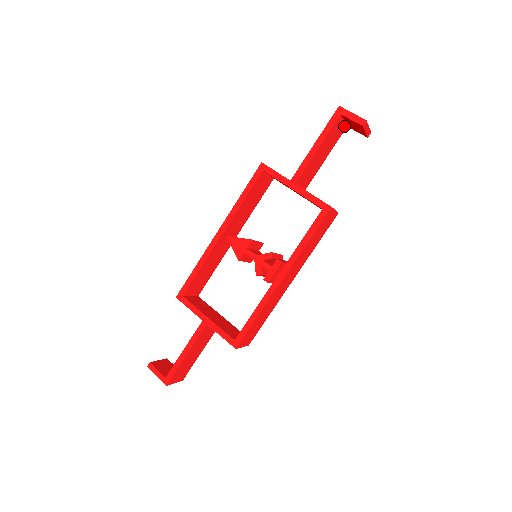
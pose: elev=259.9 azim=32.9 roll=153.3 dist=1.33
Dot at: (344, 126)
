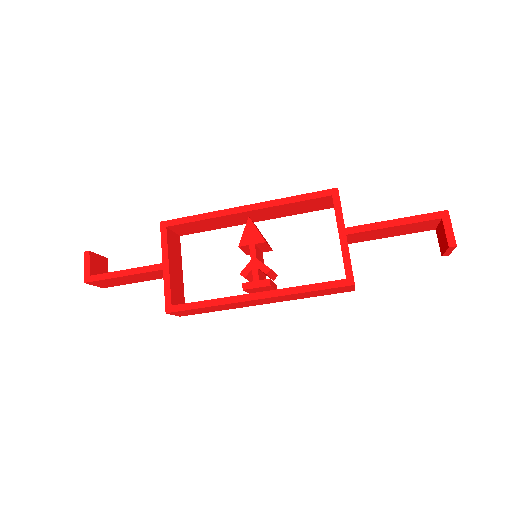
Dot at: (434, 227)
